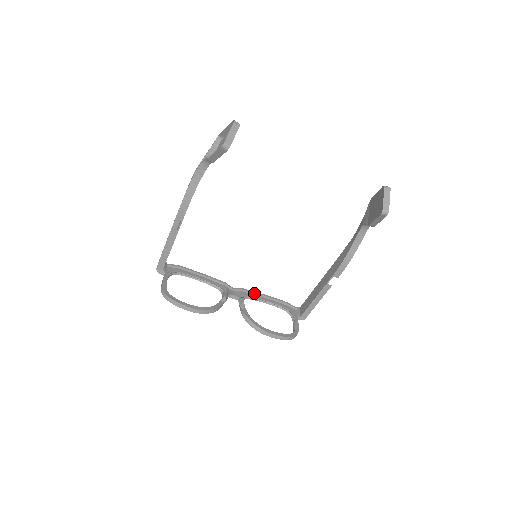
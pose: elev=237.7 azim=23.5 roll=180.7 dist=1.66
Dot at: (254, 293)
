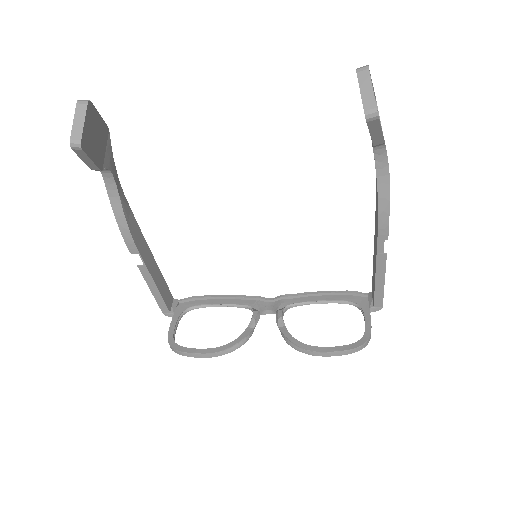
Dot at: (300, 295)
